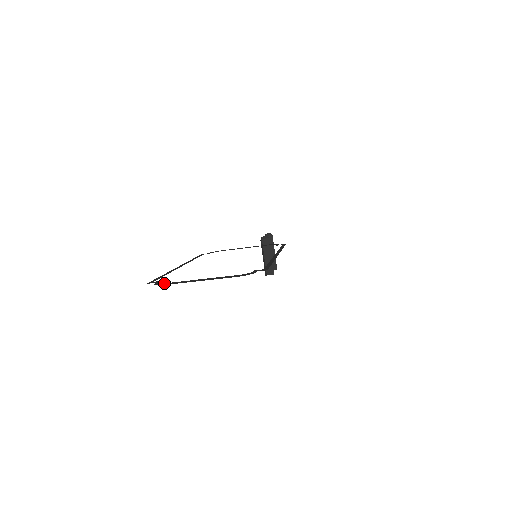
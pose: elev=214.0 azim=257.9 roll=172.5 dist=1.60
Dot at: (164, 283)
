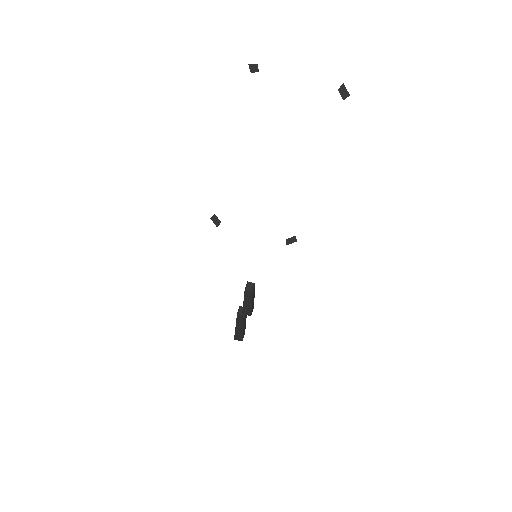
Dot at: occluded
